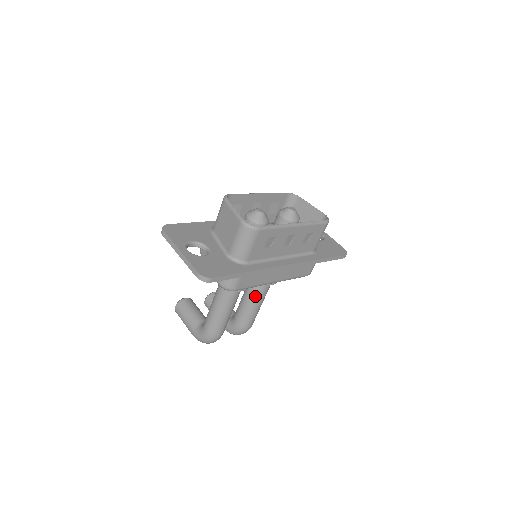
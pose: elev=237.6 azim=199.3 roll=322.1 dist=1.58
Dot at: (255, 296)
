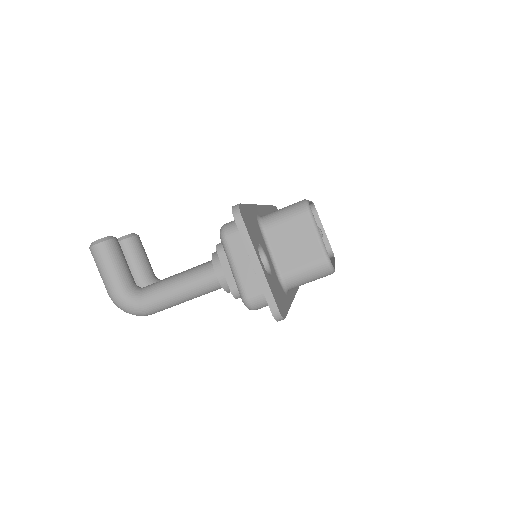
Dot at: occluded
